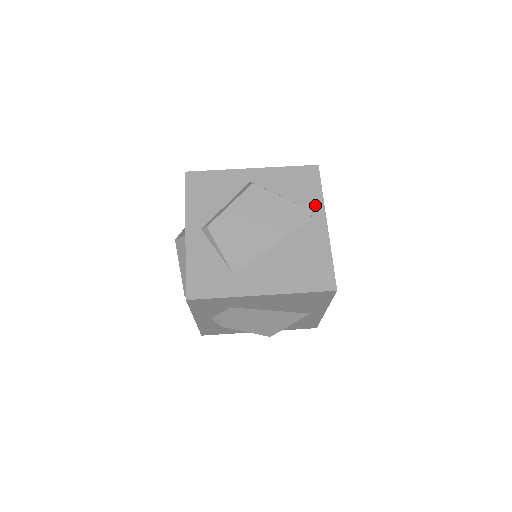
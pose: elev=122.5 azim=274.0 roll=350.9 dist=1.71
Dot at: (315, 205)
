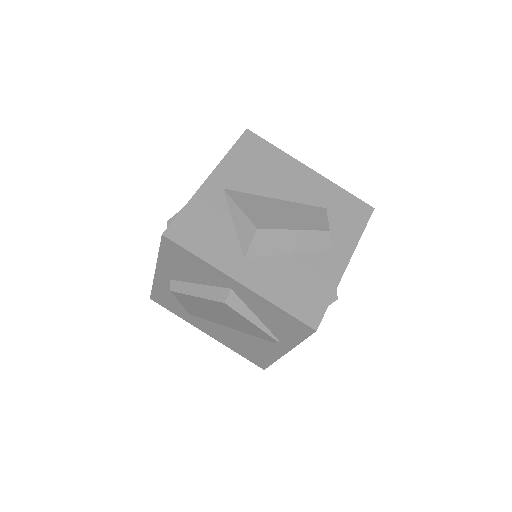
Dot at: (285, 342)
